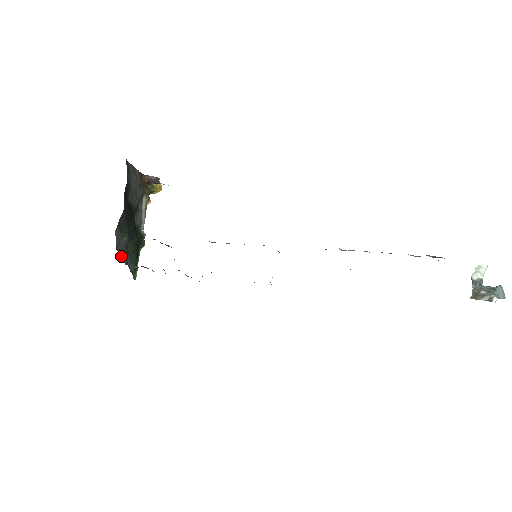
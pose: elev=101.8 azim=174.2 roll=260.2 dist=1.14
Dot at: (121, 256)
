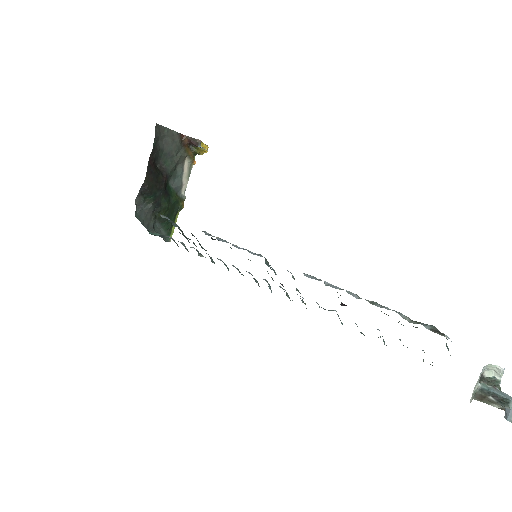
Dot at: (145, 222)
